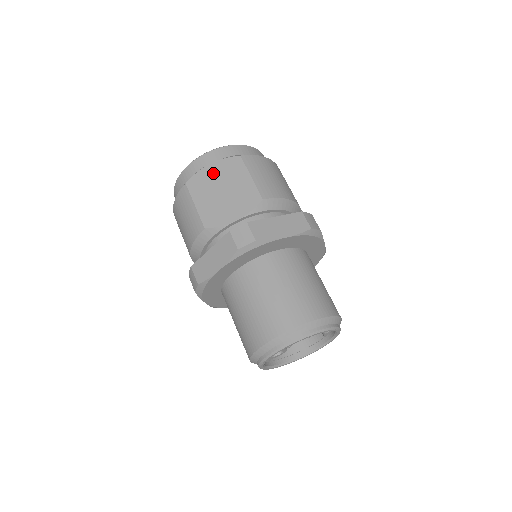
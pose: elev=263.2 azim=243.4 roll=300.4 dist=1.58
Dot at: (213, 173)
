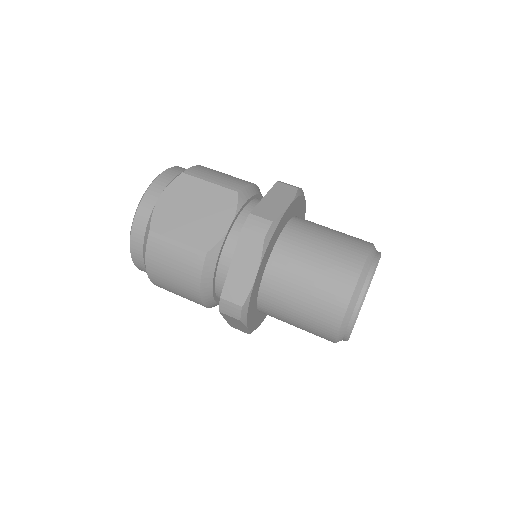
Dot at: (169, 203)
